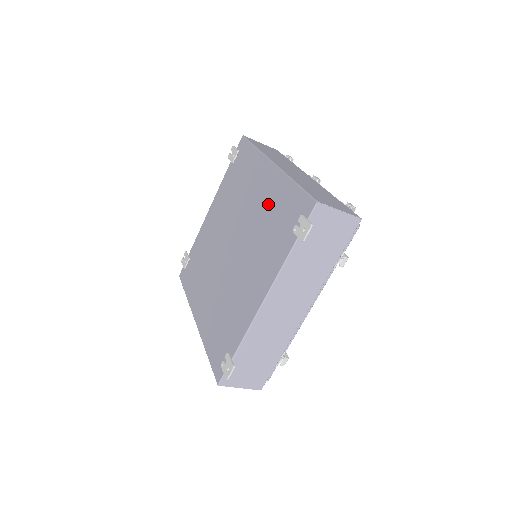
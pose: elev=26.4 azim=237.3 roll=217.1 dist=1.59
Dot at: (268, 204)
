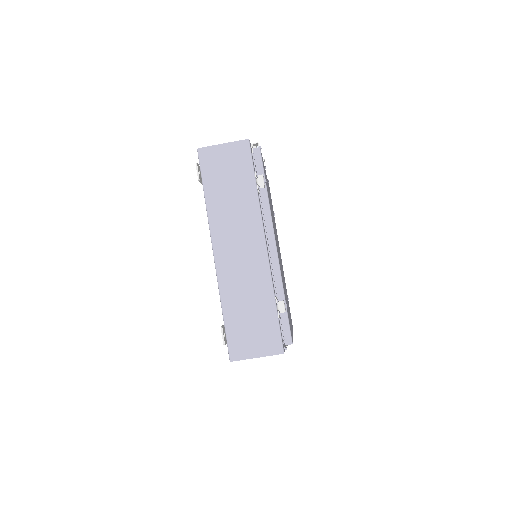
Dot at: occluded
